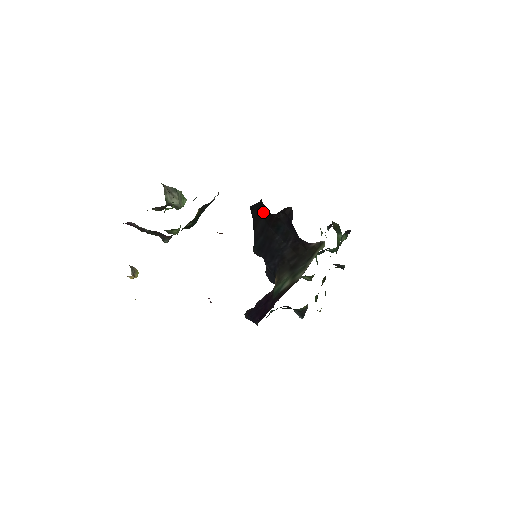
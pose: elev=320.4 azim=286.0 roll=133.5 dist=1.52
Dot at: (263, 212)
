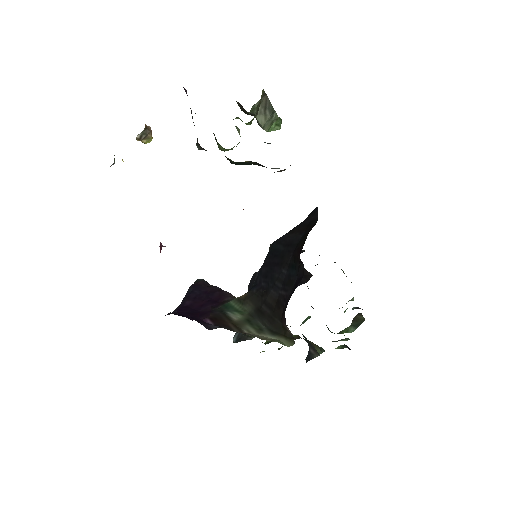
Dot at: (305, 234)
